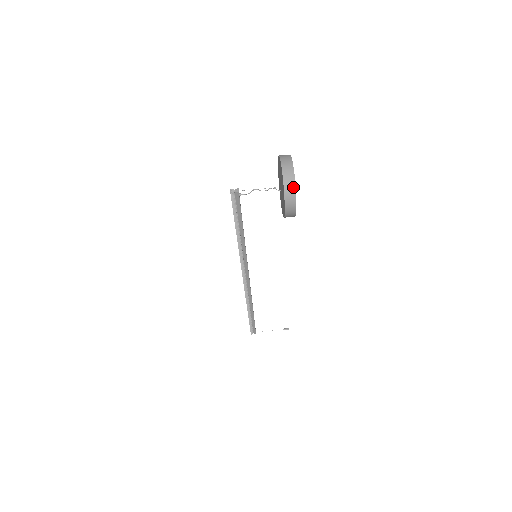
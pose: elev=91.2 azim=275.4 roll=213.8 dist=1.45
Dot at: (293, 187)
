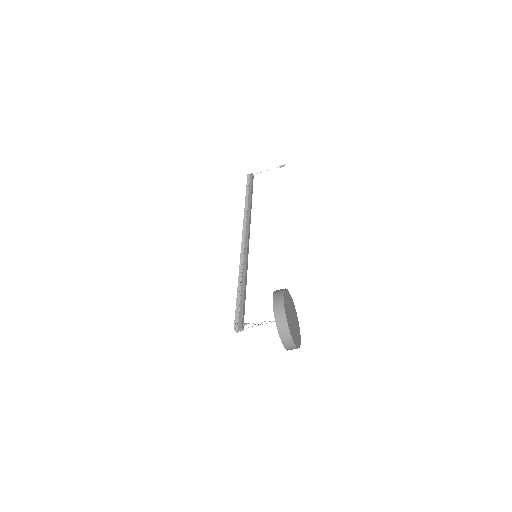
Dot at: occluded
